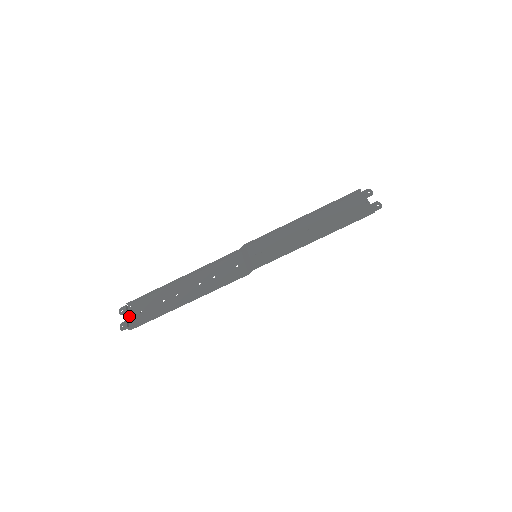
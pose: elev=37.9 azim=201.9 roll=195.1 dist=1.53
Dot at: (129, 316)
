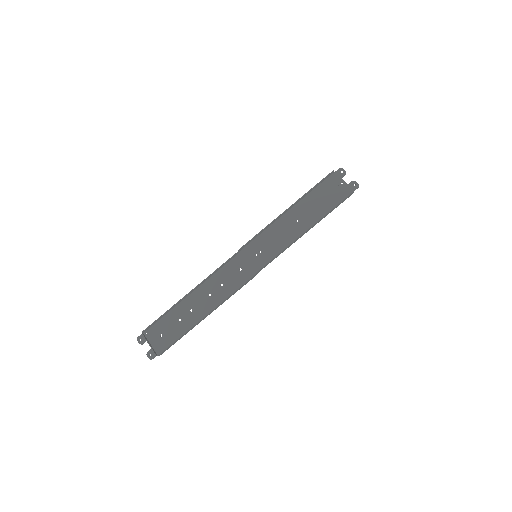
Dot at: (150, 343)
